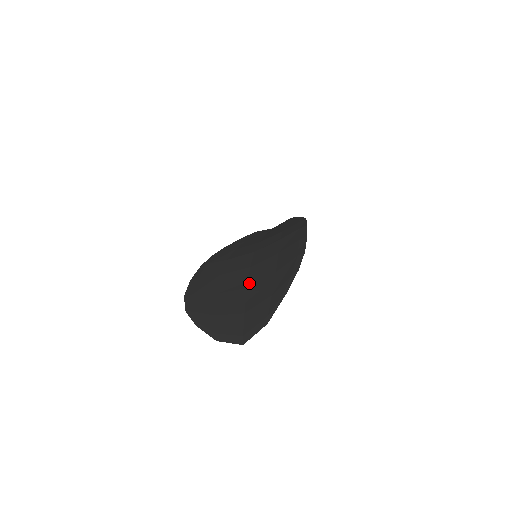
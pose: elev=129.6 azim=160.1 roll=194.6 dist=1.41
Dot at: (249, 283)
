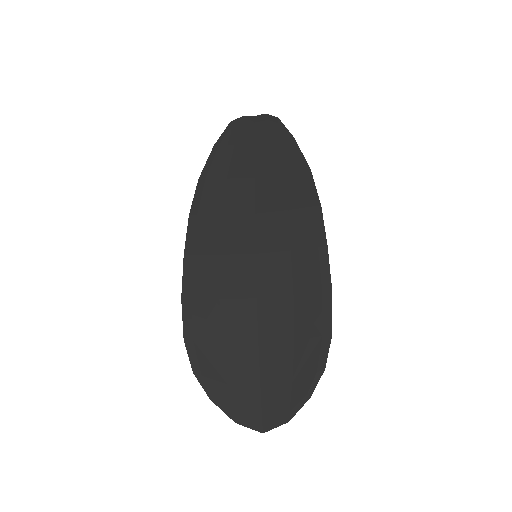
Dot at: (260, 337)
